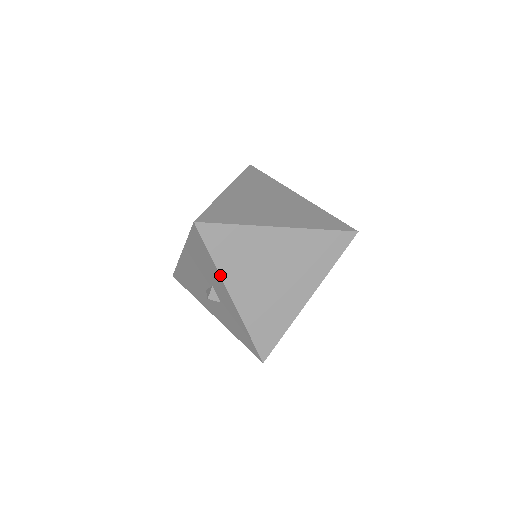
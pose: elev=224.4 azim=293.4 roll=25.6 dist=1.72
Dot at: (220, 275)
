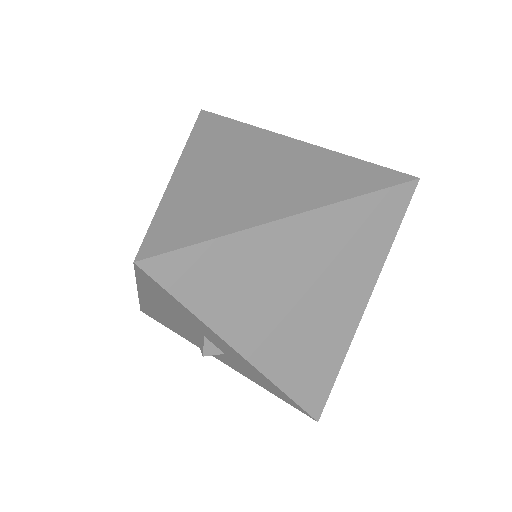
Dot at: (212, 330)
